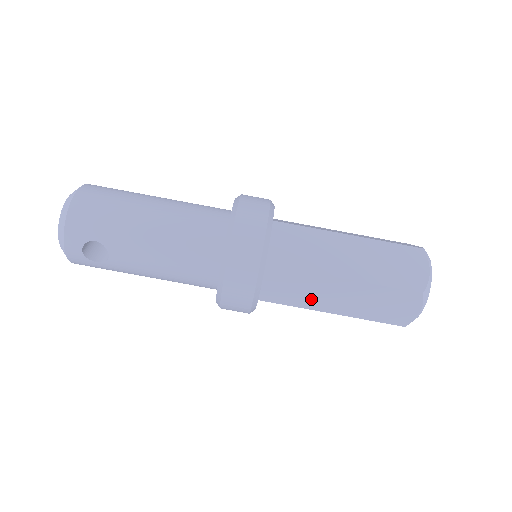
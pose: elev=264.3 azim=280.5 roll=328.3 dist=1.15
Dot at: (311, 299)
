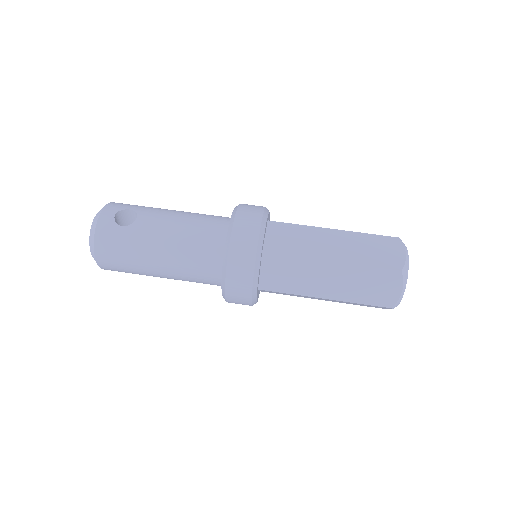
Dot at: (310, 248)
